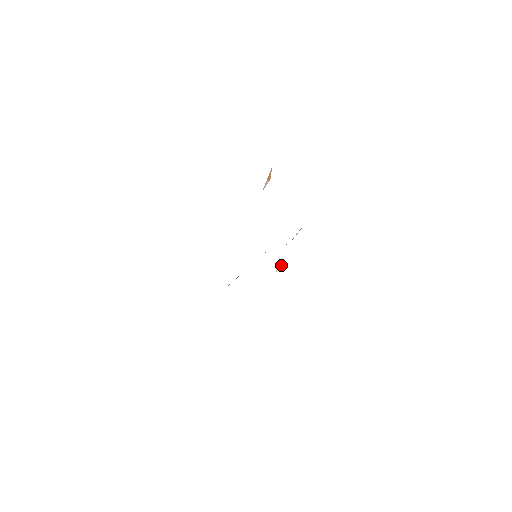
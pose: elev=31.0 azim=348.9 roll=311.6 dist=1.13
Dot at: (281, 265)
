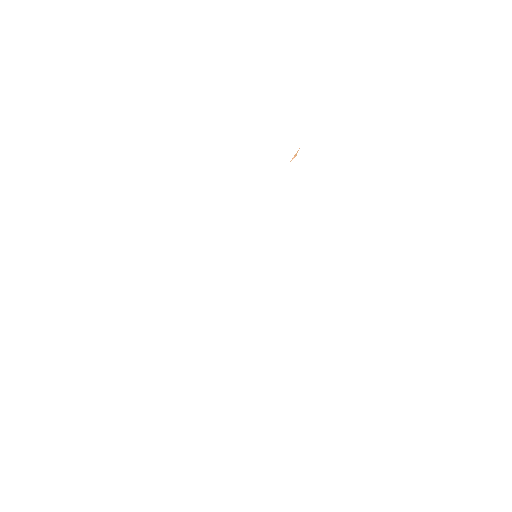
Dot at: occluded
